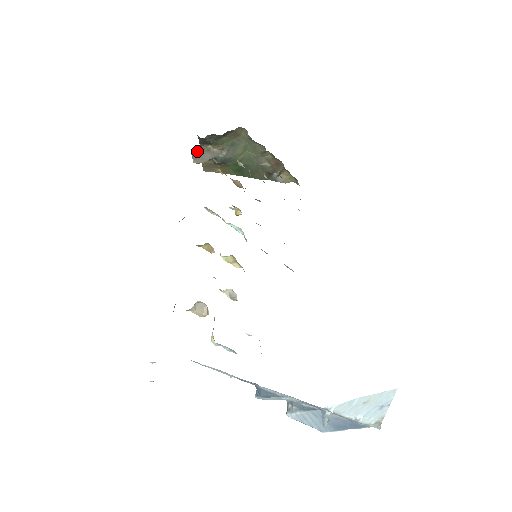
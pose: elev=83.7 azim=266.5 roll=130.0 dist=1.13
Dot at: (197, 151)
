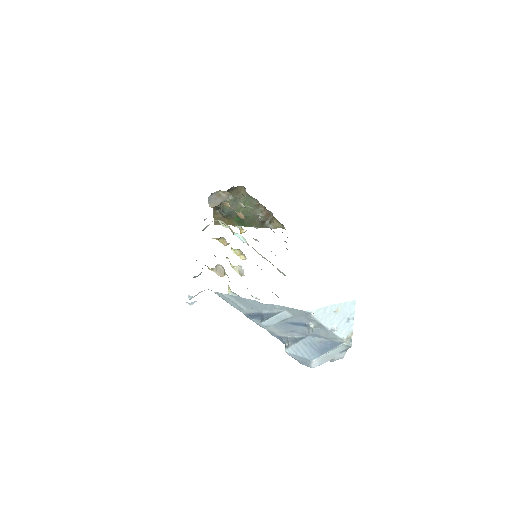
Dot at: (212, 196)
